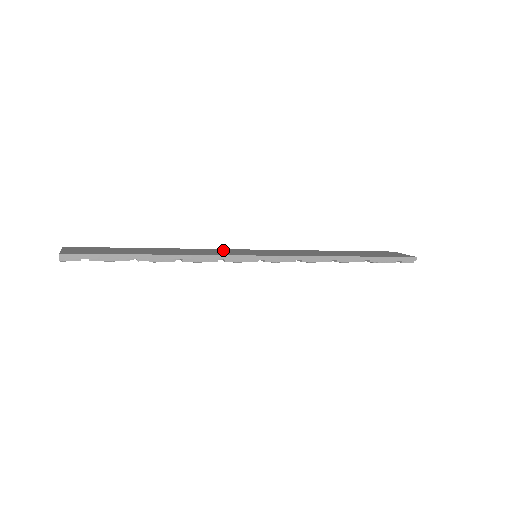
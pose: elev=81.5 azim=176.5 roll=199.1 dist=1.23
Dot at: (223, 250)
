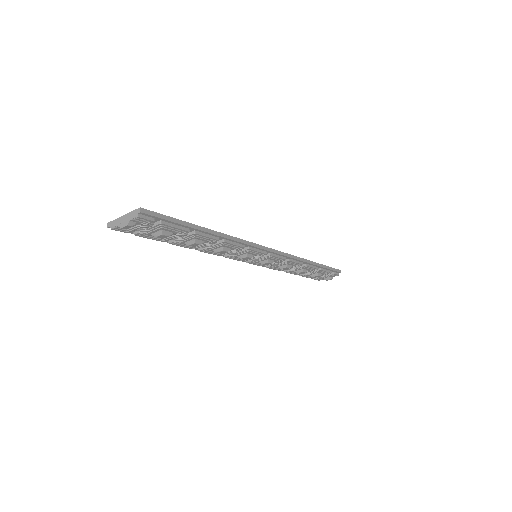
Dot at: occluded
